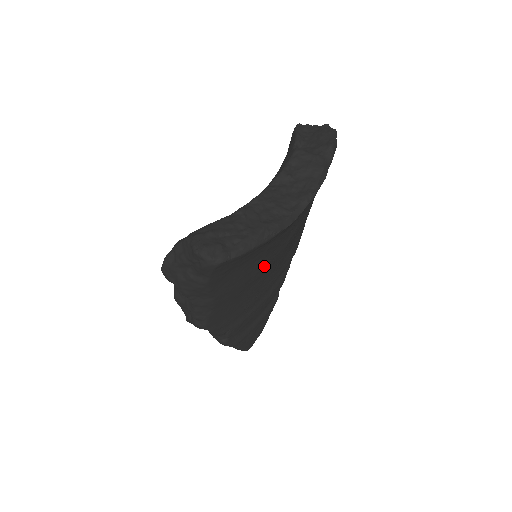
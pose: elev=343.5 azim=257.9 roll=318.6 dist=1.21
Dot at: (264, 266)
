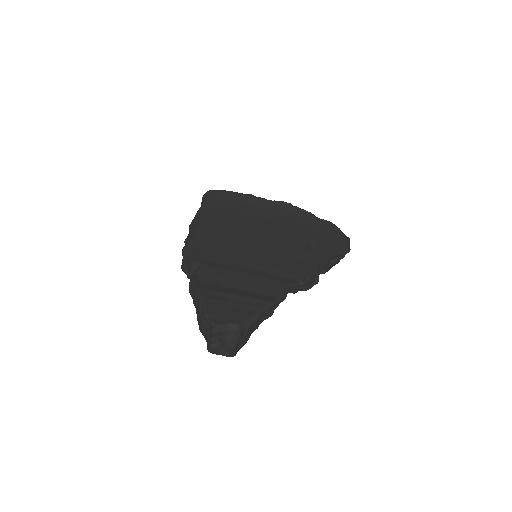
Dot at: (246, 227)
